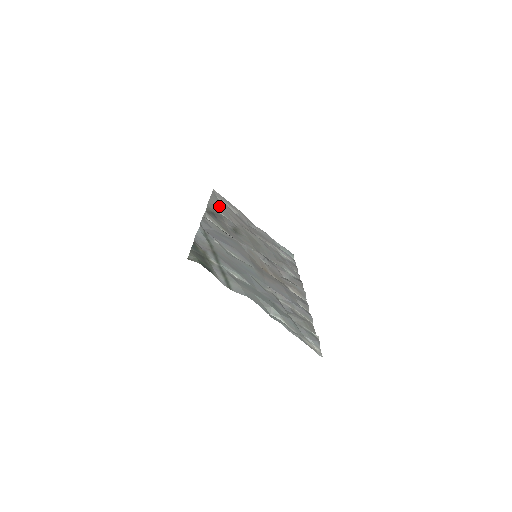
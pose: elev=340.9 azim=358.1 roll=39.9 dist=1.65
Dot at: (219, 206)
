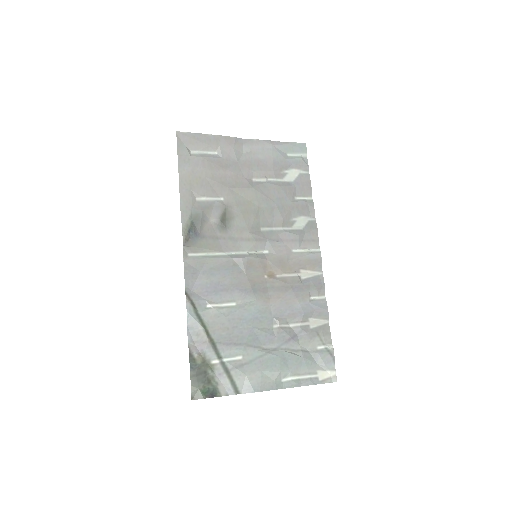
Dot at: (194, 179)
